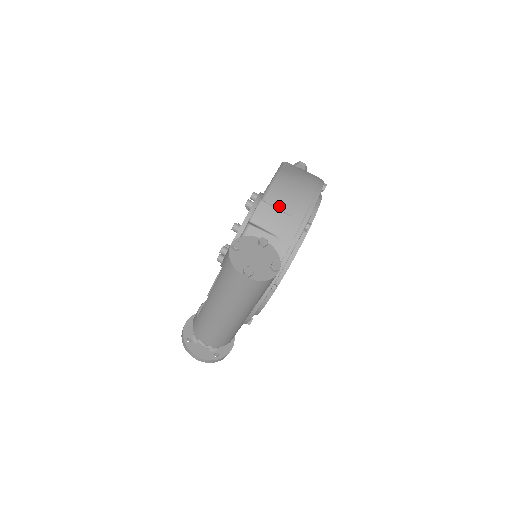
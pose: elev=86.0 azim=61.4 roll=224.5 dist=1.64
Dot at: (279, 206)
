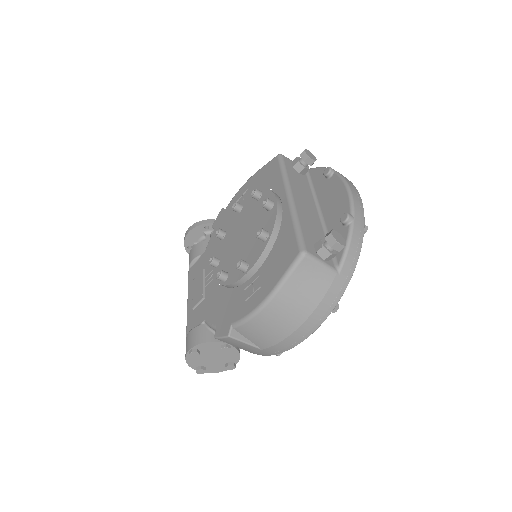
Dot at: (251, 339)
